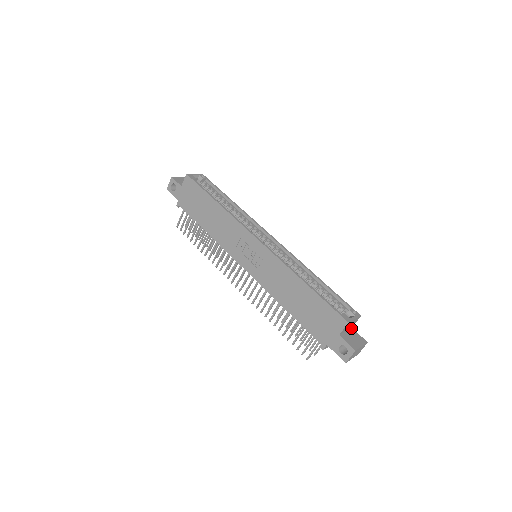
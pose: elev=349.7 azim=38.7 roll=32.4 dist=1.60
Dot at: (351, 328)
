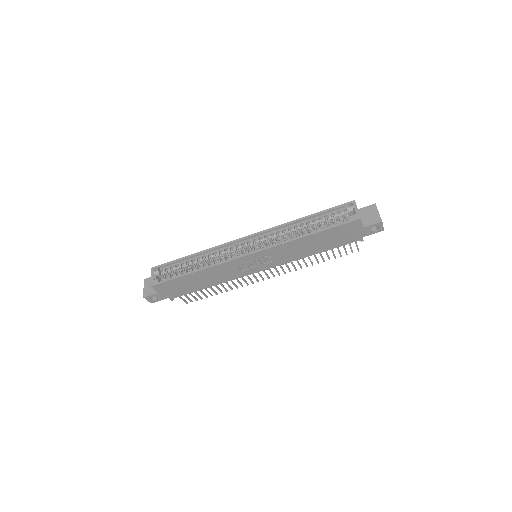
Dot at: (358, 210)
